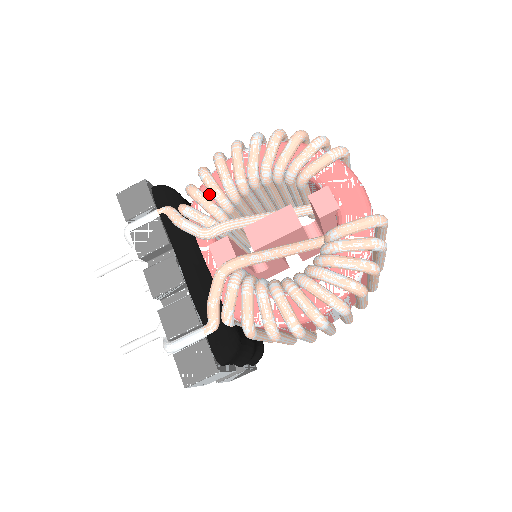
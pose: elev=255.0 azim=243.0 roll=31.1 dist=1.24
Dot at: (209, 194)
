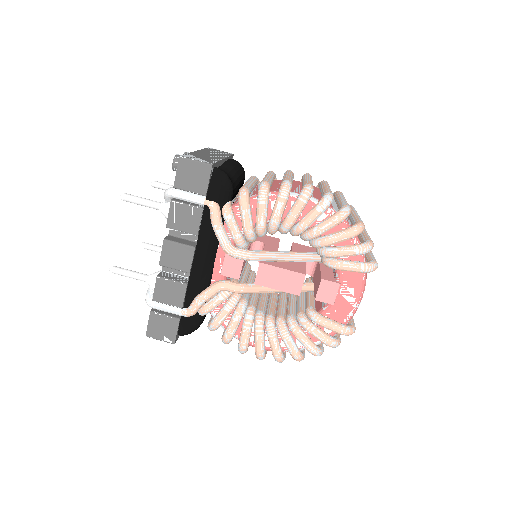
Dot at: (255, 212)
